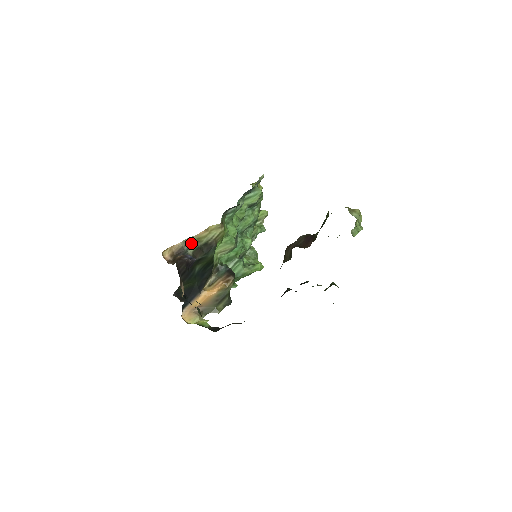
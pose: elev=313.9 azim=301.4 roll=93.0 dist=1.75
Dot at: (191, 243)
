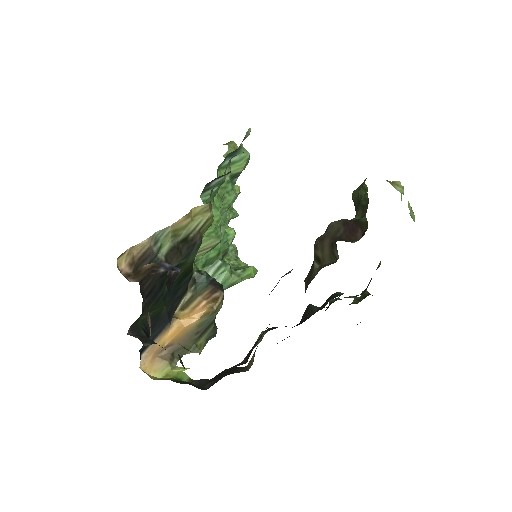
Dot at: (163, 239)
